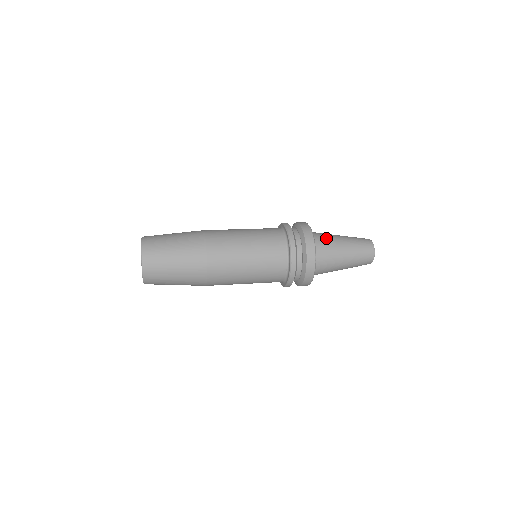
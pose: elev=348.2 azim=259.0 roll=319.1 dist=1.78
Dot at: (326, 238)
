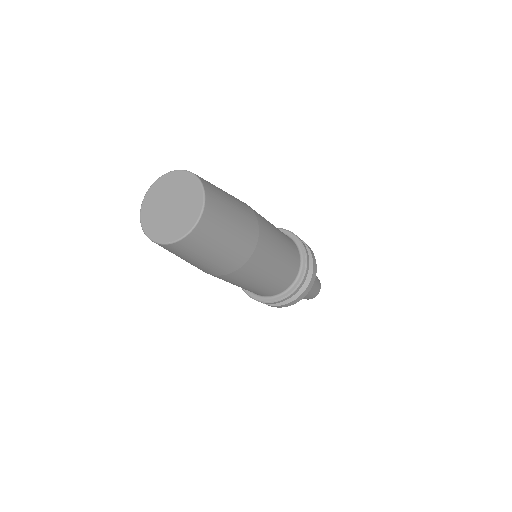
Dot at: occluded
